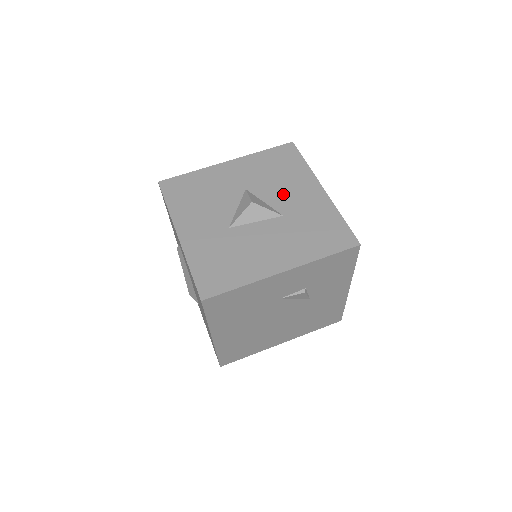
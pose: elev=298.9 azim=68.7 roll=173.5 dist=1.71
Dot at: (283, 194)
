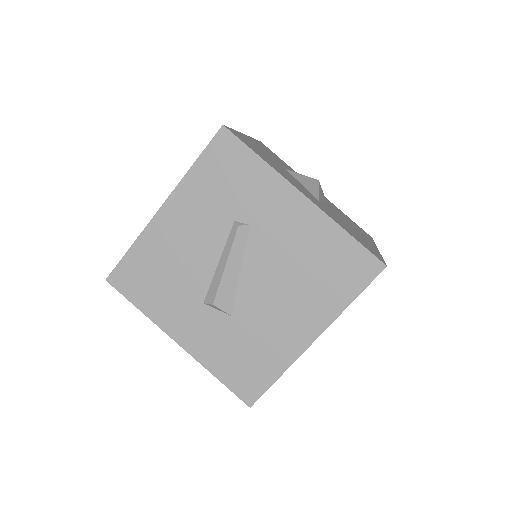
Dot at: occluded
